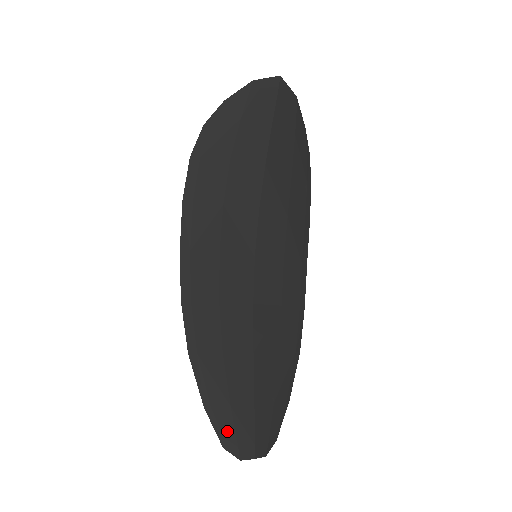
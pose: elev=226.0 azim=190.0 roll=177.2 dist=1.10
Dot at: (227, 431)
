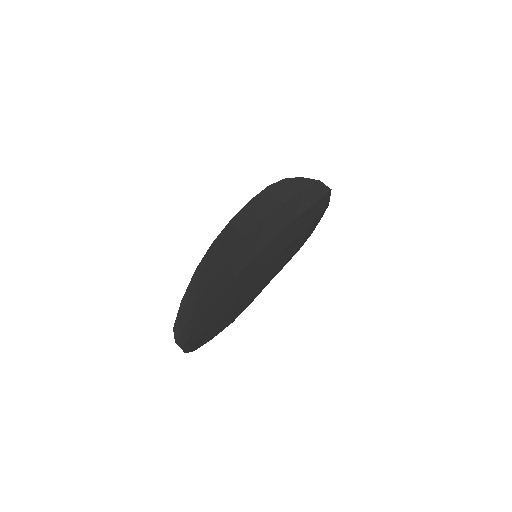
Dot at: (181, 322)
